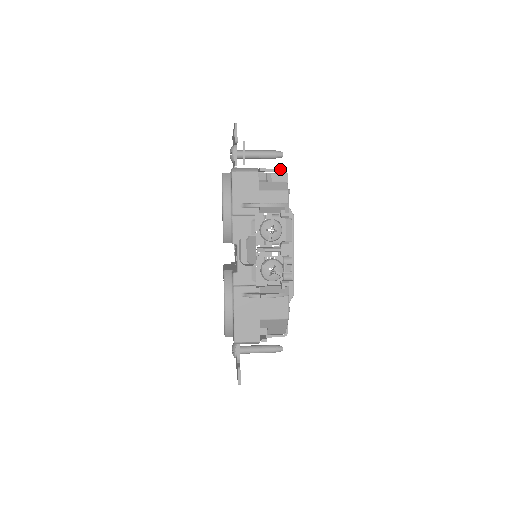
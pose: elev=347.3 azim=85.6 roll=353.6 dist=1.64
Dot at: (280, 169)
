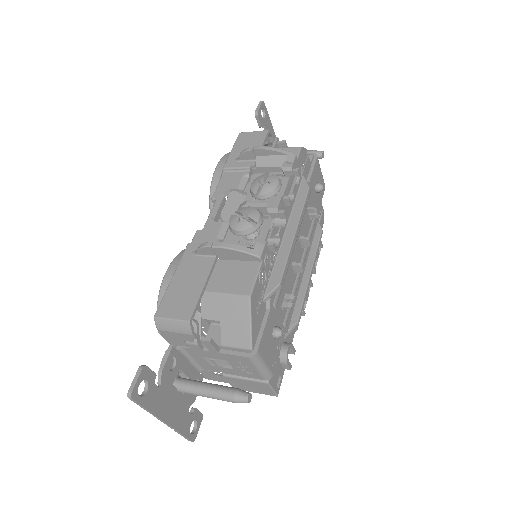
Dot at: (309, 153)
